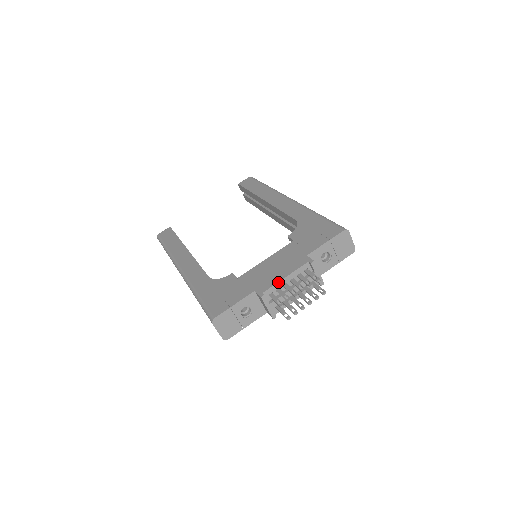
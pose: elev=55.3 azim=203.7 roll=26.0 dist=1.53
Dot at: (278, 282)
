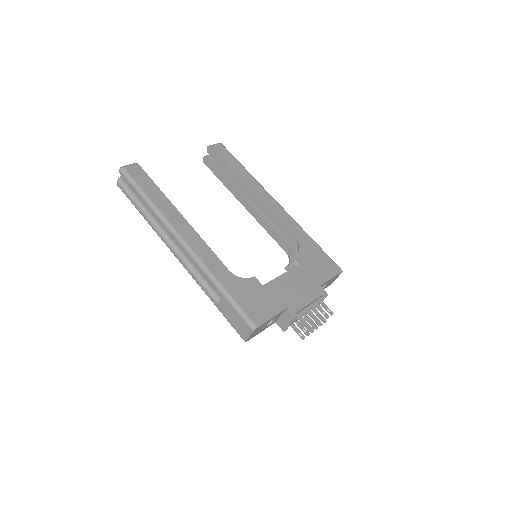
Dot at: (305, 306)
